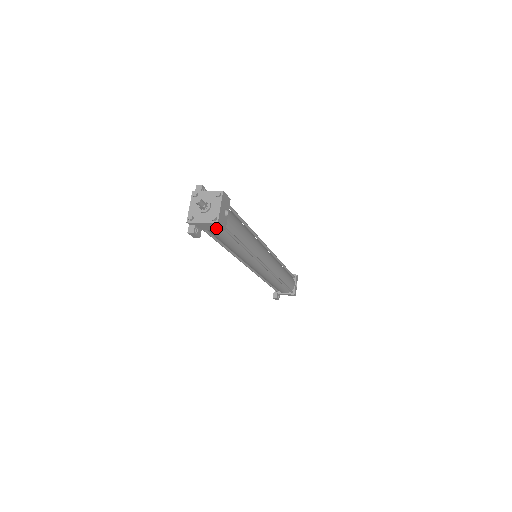
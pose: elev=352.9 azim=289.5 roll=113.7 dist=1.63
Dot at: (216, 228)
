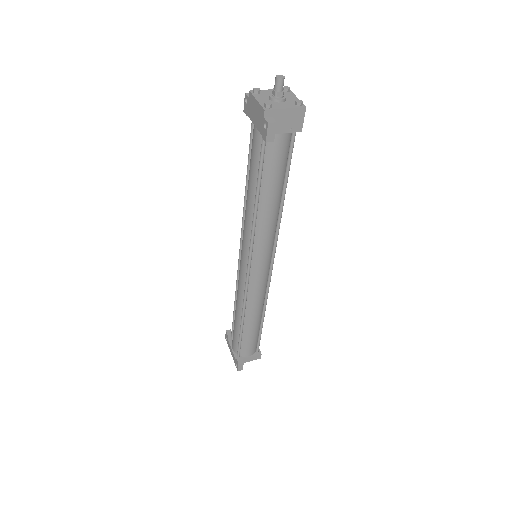
Dot at: (293, 126)
